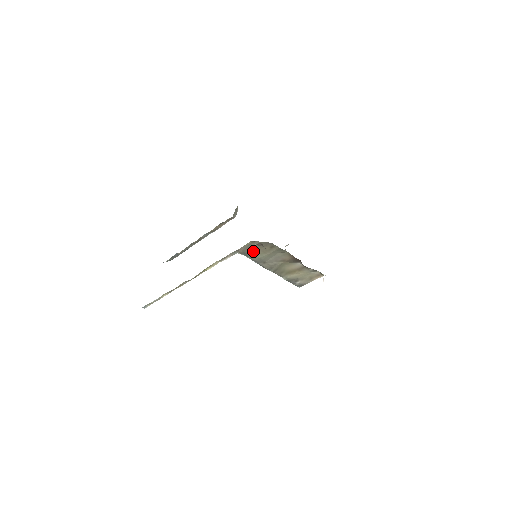
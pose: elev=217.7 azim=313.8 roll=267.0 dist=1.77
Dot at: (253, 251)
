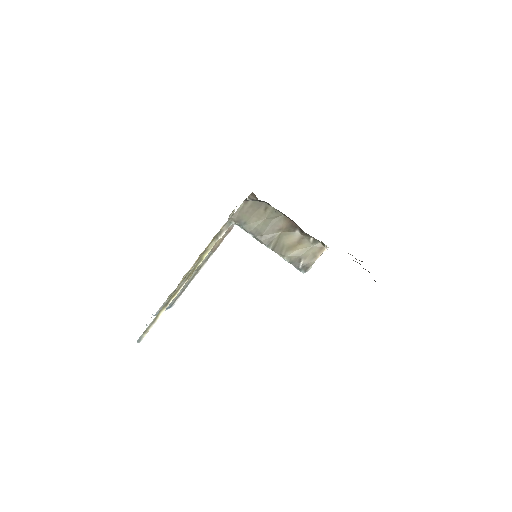
Dot at: (248, 218)
